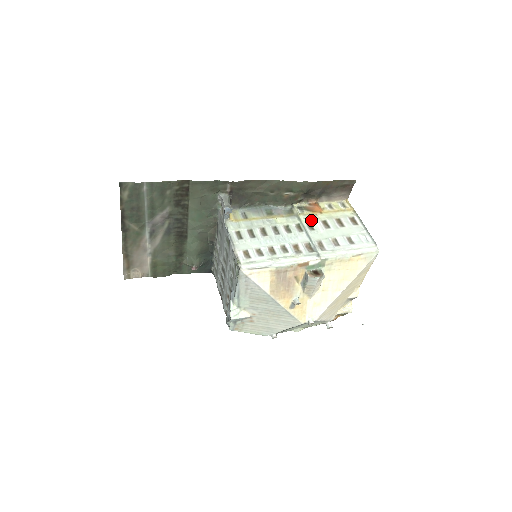
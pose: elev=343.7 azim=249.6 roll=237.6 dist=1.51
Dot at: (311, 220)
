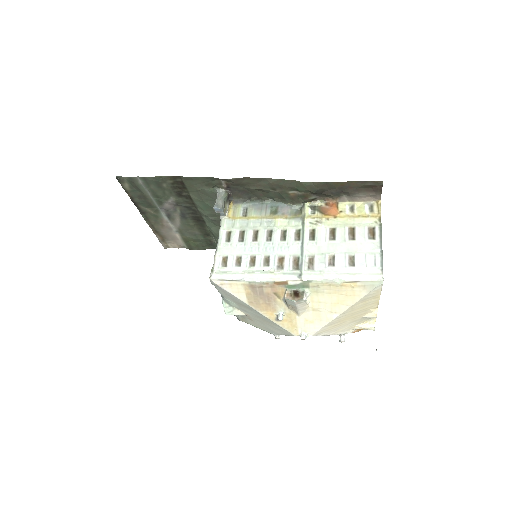
Dot at: (317, 226)
